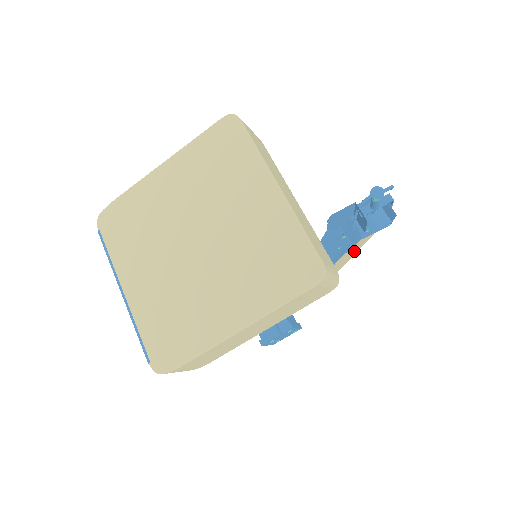
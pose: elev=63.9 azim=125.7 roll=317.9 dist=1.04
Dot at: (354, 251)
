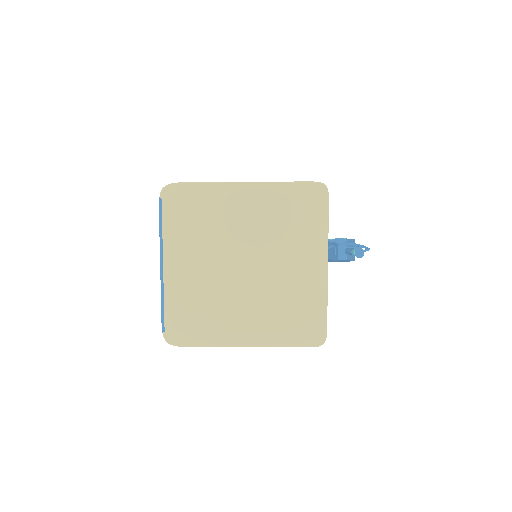
Dot at: occluded
